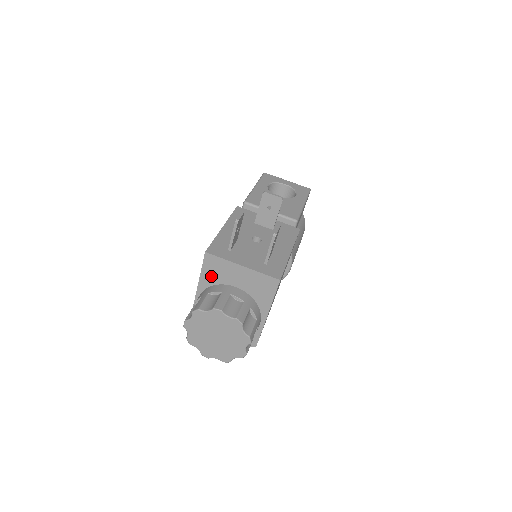
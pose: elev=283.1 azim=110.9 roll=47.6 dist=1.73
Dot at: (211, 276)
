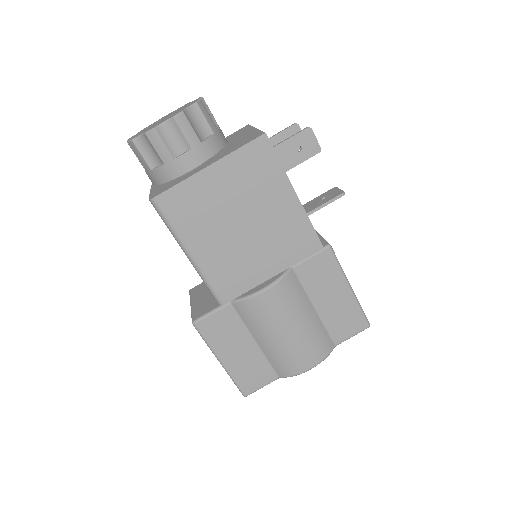
Dot at: occluded
